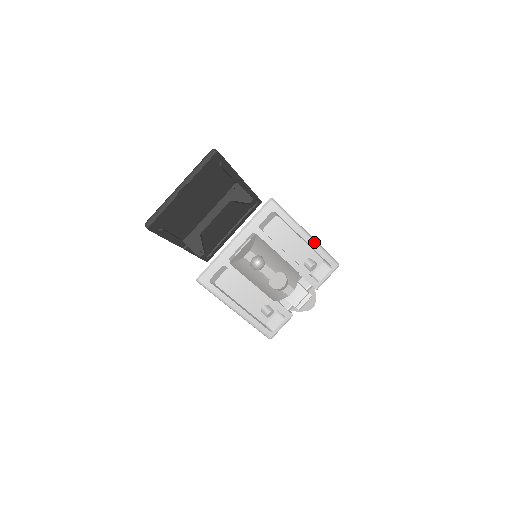
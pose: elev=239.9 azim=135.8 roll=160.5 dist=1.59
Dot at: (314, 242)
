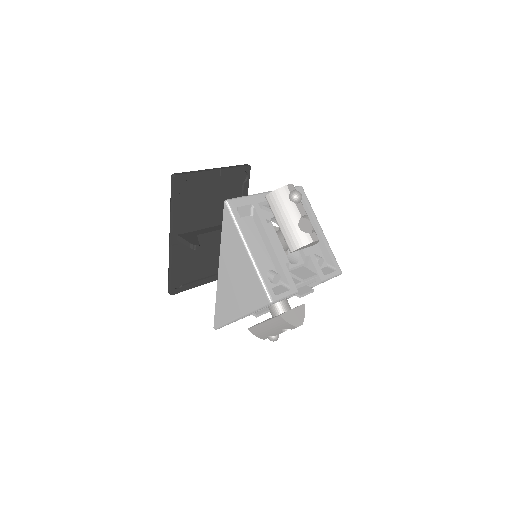
Dot at: (326, 239)
